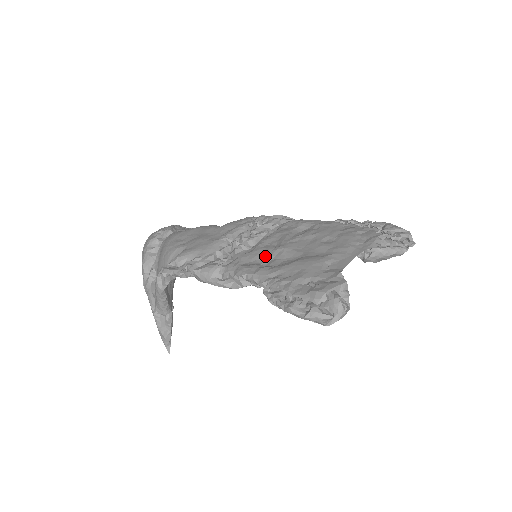
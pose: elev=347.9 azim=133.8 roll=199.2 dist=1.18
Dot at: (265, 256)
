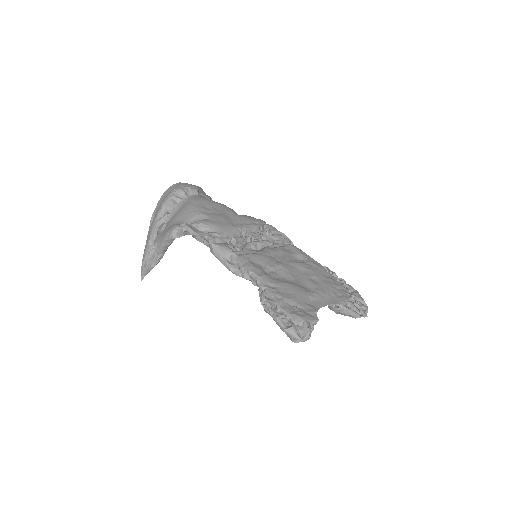
Dot at: (269, 265)
